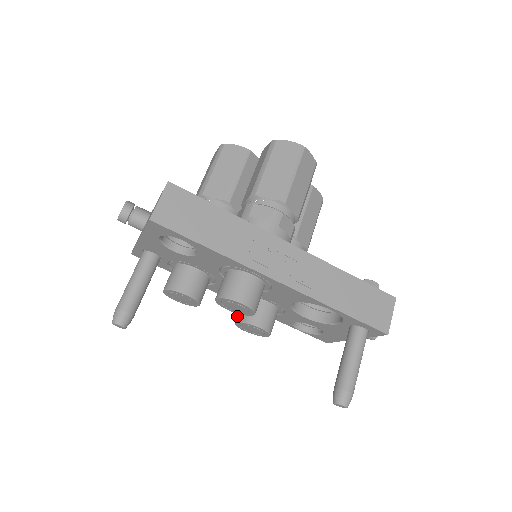
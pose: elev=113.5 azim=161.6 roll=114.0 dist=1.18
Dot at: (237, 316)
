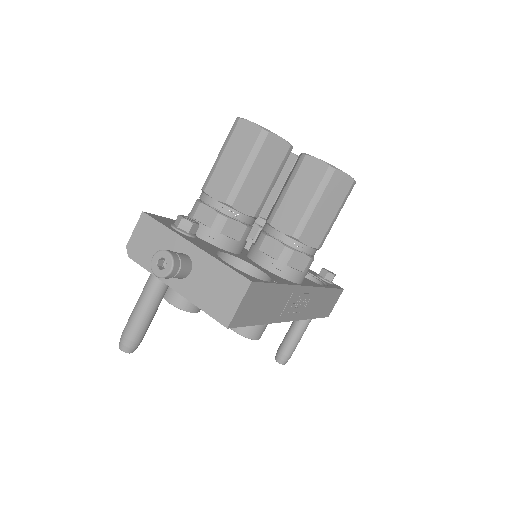
Dot at: occluded
